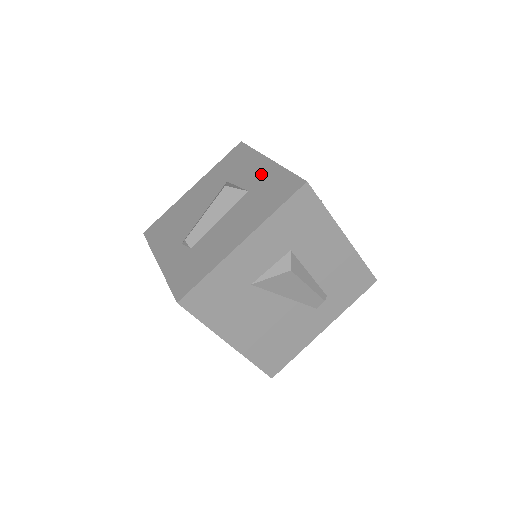
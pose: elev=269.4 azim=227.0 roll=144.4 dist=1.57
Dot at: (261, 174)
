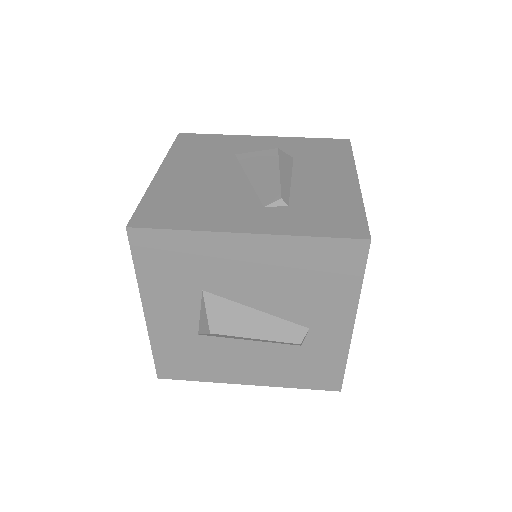
Dot at: occluded
